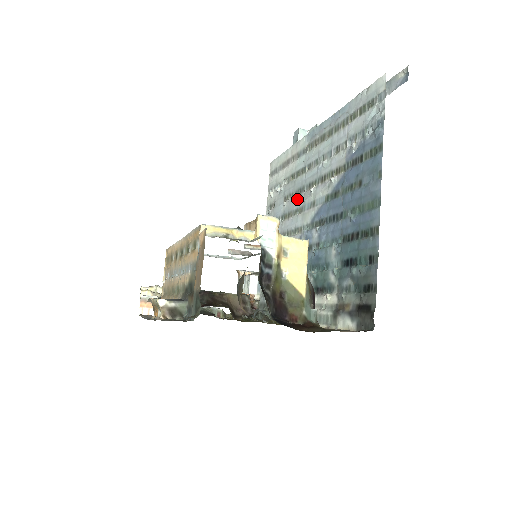
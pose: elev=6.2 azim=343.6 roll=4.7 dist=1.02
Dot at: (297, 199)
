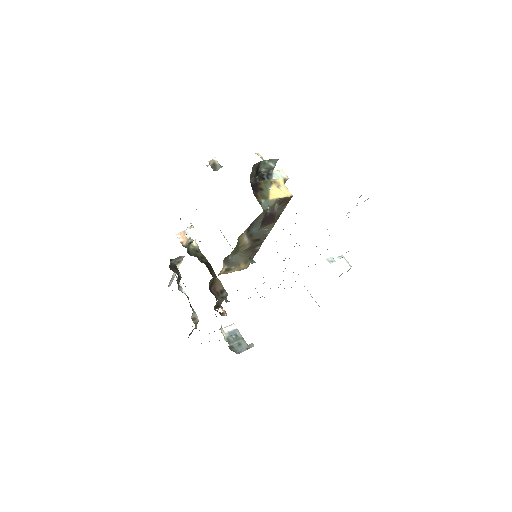
Dot at: occluded
